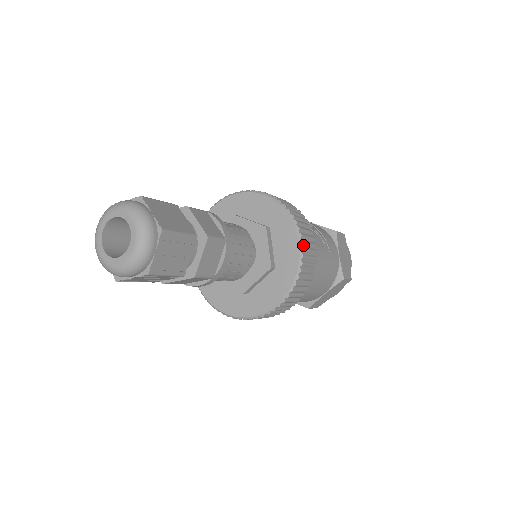
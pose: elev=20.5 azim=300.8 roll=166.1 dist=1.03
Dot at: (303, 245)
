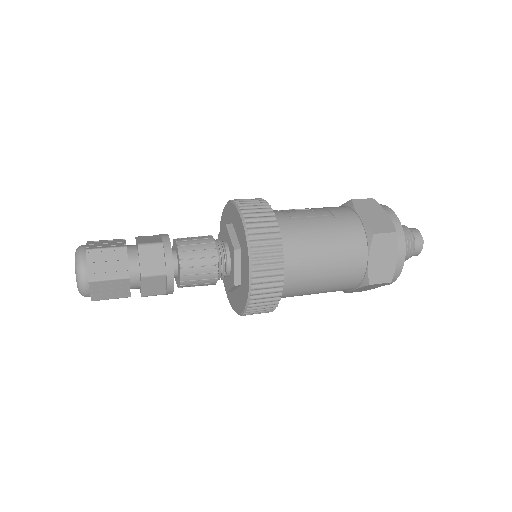
Dot at: (247, 217)
